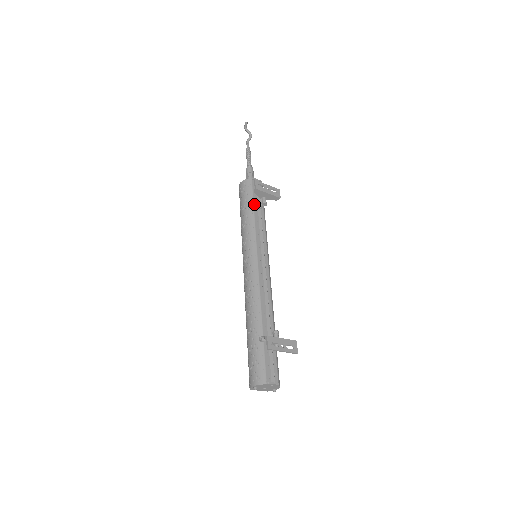
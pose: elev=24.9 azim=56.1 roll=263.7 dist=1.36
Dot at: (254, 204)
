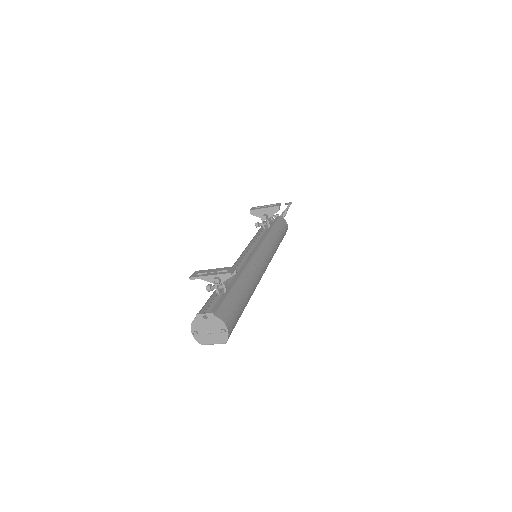
Dot at: (262, 227)
